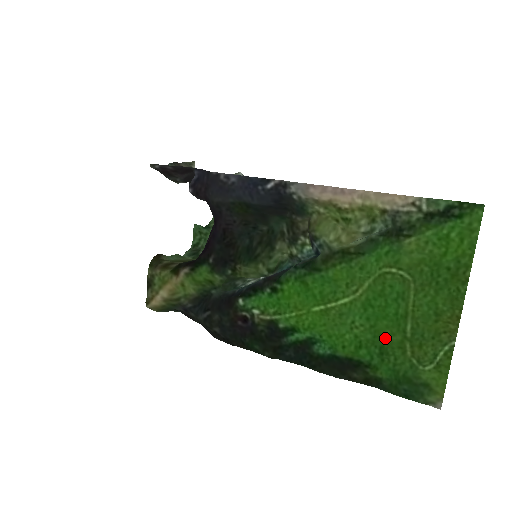
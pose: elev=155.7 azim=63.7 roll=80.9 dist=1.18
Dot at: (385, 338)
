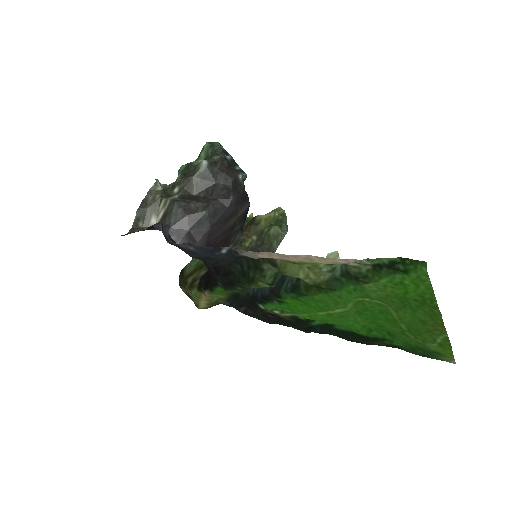
Dot at: (387, 328)
